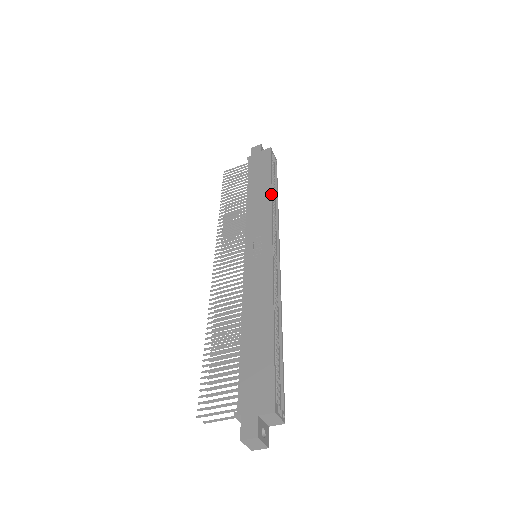
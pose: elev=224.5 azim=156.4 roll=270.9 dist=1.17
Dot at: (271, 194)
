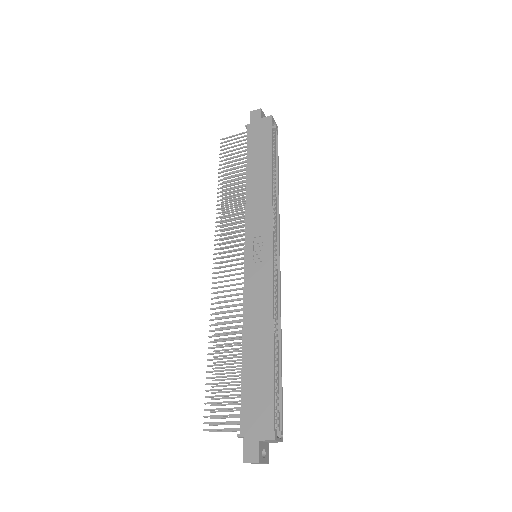
Dot at: (272, 182)
